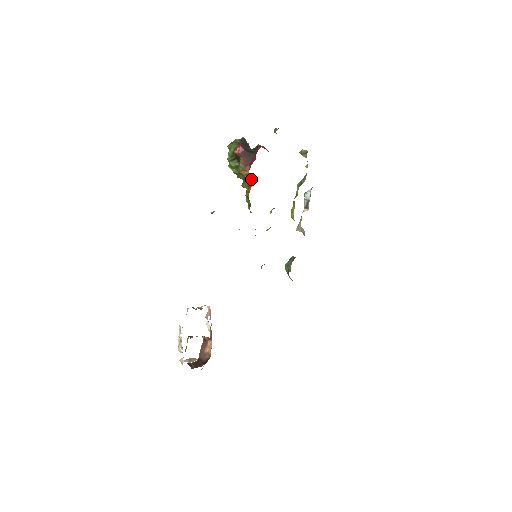
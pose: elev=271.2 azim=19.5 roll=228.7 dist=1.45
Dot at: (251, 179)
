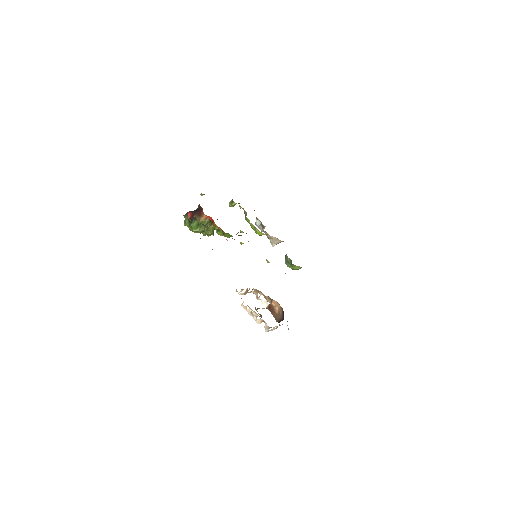
Dot at: occluded
